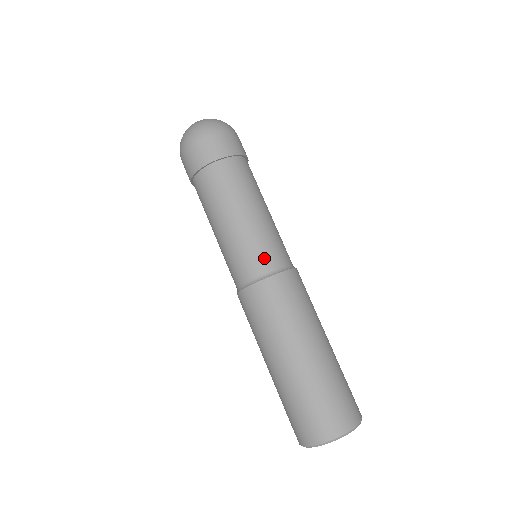
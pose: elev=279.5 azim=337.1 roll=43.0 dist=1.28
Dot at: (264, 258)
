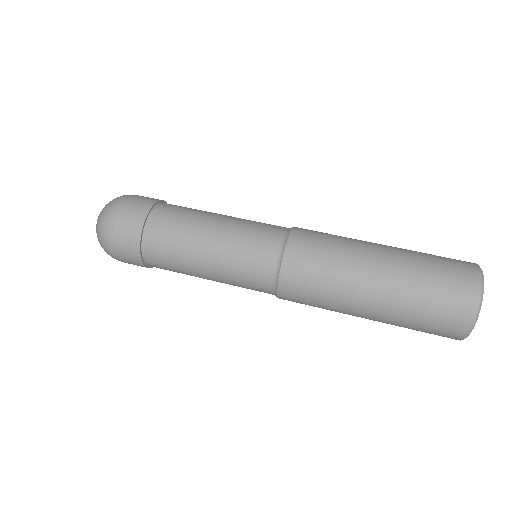
Dot at: (271, 226)
